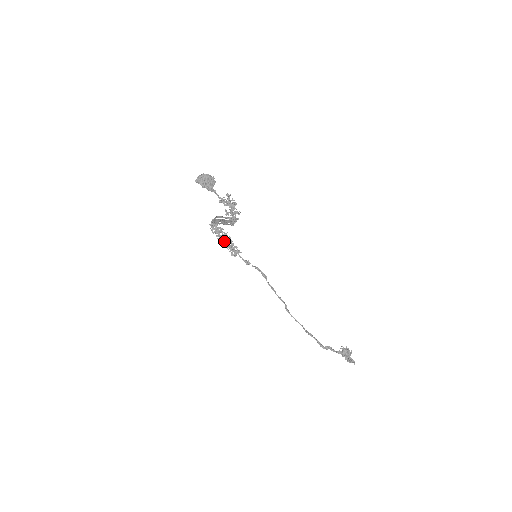
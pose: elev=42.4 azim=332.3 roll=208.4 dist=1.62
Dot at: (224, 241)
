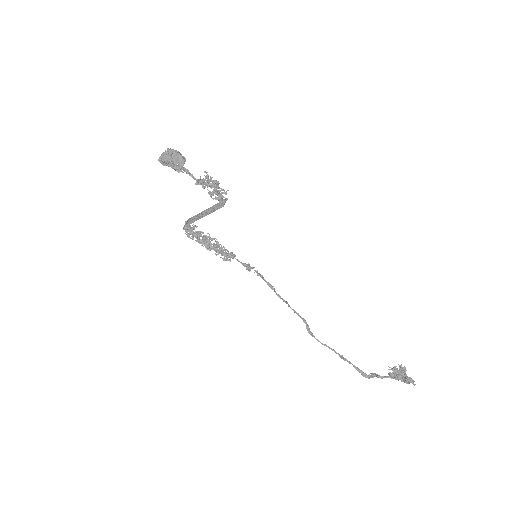
Dot at: (209, 244)
